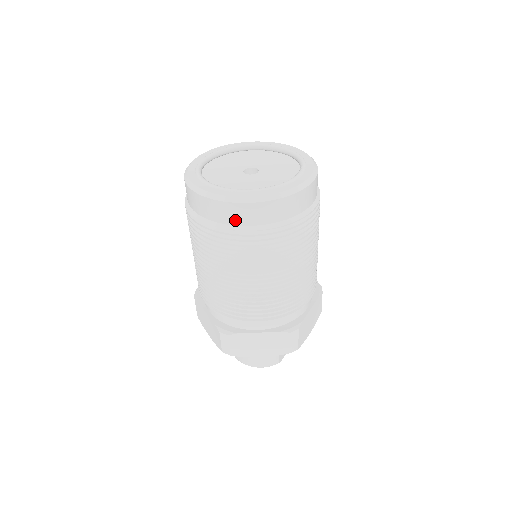
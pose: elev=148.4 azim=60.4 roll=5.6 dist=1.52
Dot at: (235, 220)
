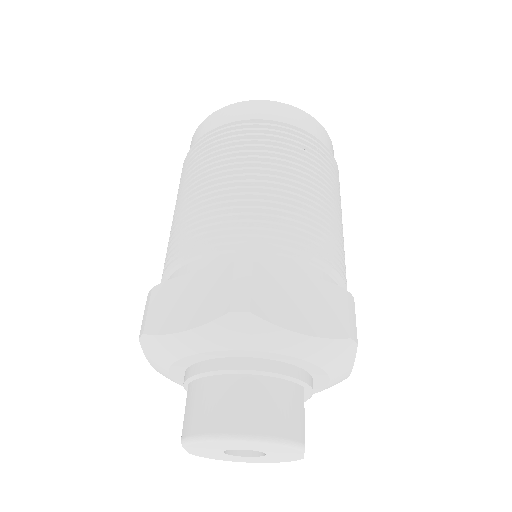
Dot at: (281, 117)
